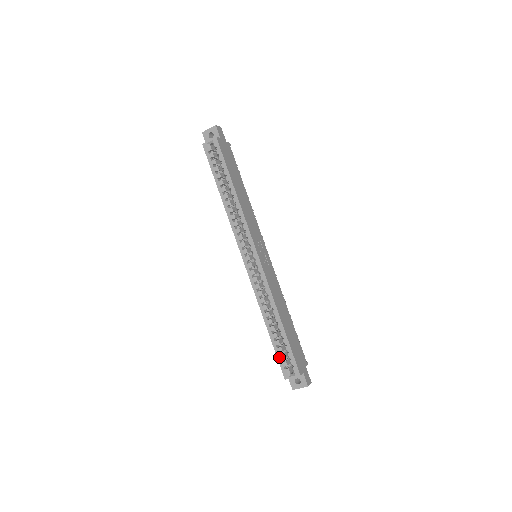
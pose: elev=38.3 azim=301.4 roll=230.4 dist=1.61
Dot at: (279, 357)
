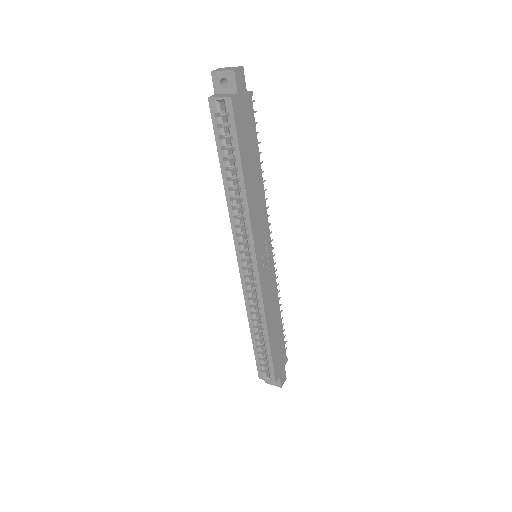
Dot at: (258, 361)
